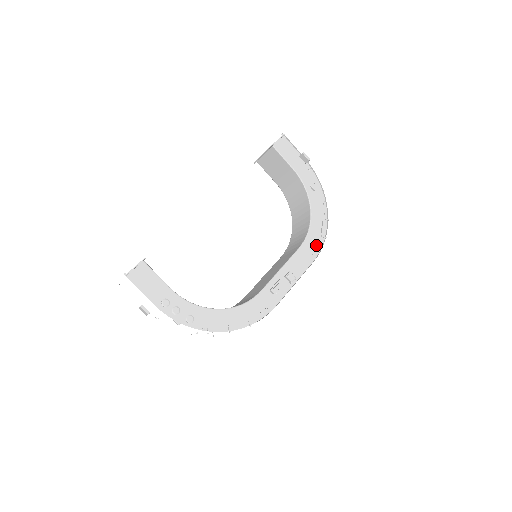
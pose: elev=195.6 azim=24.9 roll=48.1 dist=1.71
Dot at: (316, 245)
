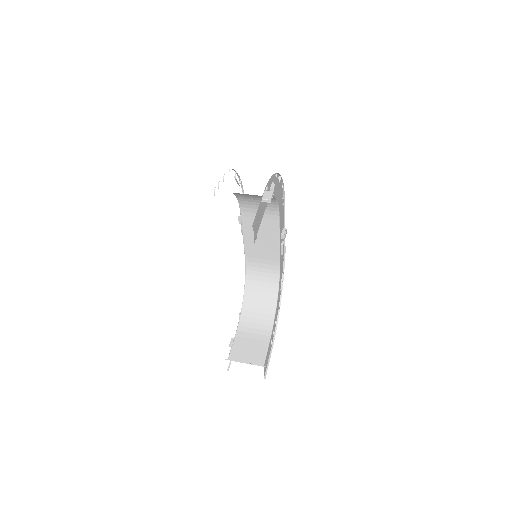
Dot at: (282, 198)
